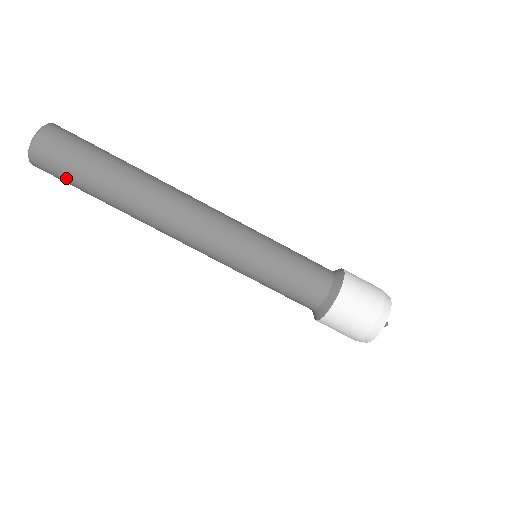
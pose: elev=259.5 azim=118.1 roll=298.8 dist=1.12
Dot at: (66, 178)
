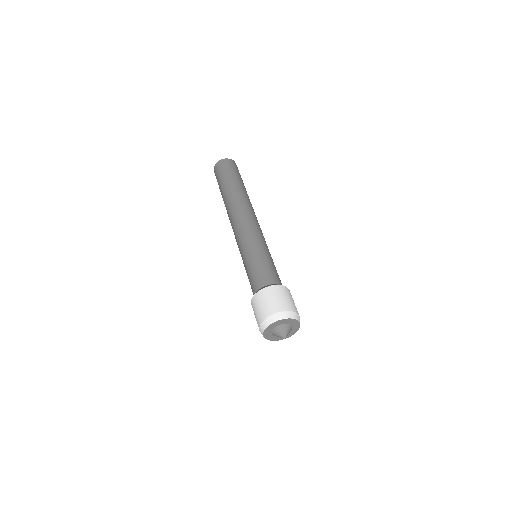
Dot at: (222, 174)
